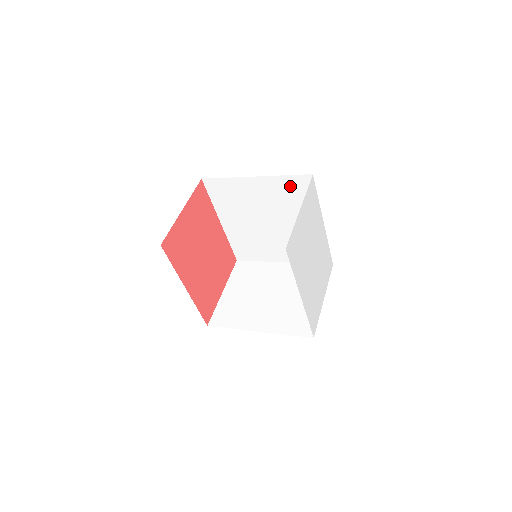
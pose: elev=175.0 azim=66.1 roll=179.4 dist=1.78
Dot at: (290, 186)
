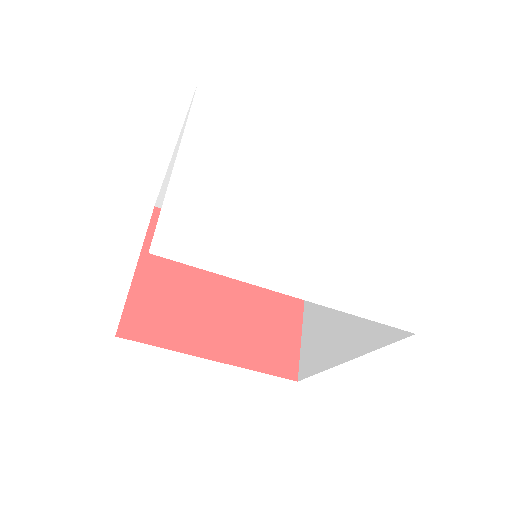
Dot at: occluded
